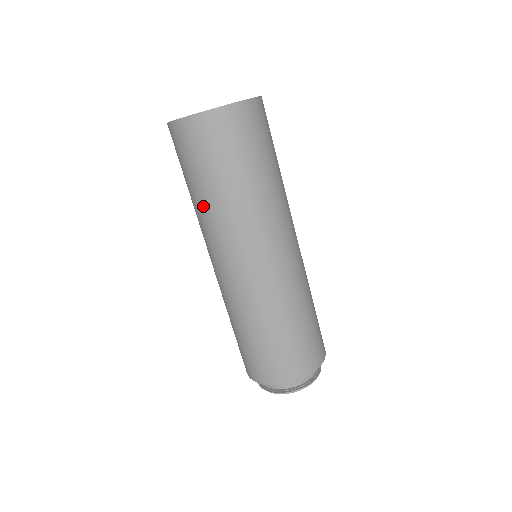
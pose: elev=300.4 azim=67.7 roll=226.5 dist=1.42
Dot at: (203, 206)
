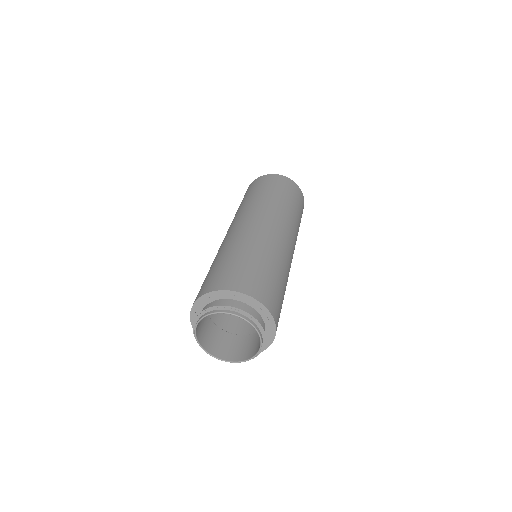
Dot at: occluded
